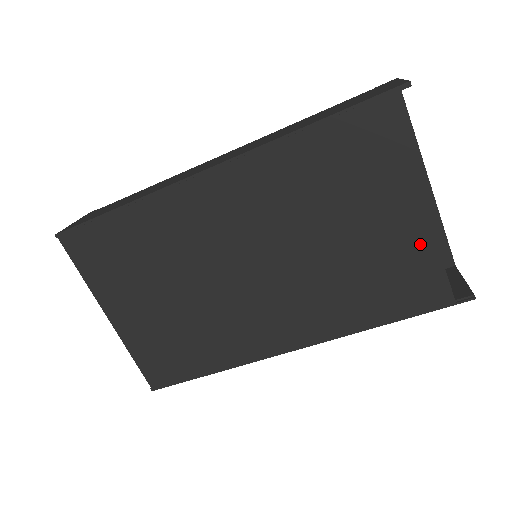
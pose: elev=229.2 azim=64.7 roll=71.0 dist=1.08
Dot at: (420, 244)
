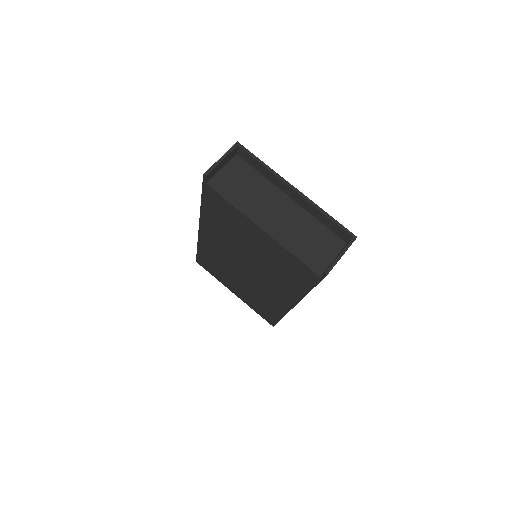
Dot at: (279, 248)
